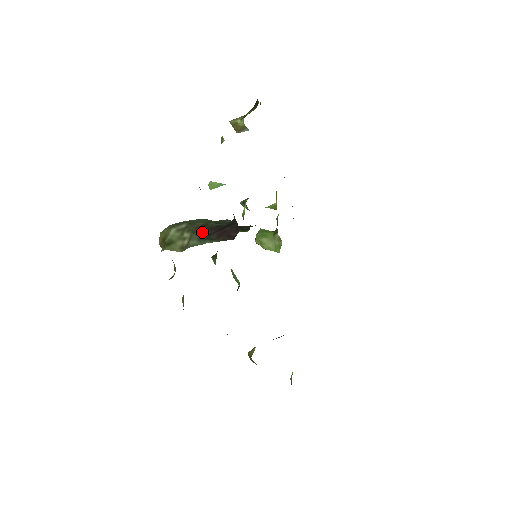
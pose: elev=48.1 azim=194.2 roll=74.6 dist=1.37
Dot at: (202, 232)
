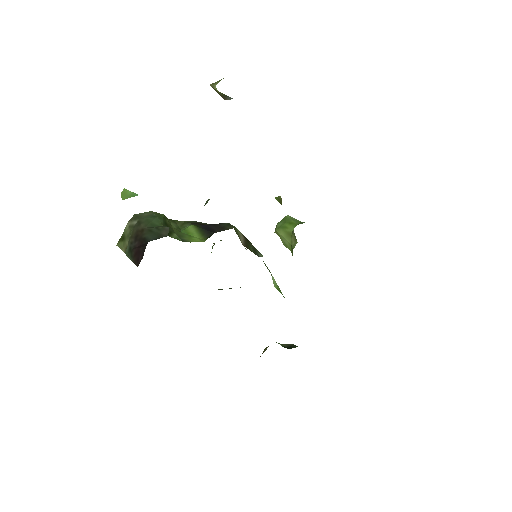
Dot at: (134, 240)
